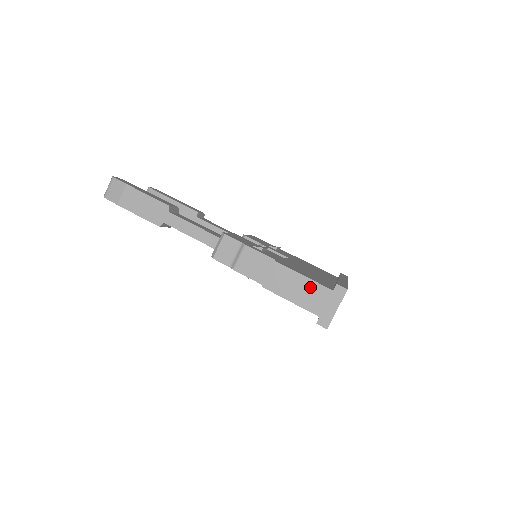
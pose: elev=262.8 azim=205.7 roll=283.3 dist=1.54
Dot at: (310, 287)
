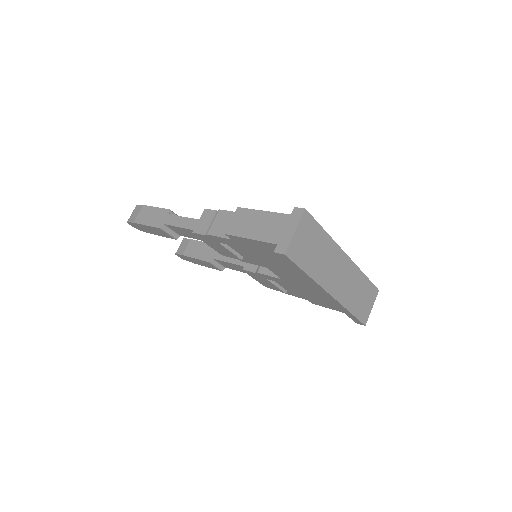
Dot at: (269, 219)
